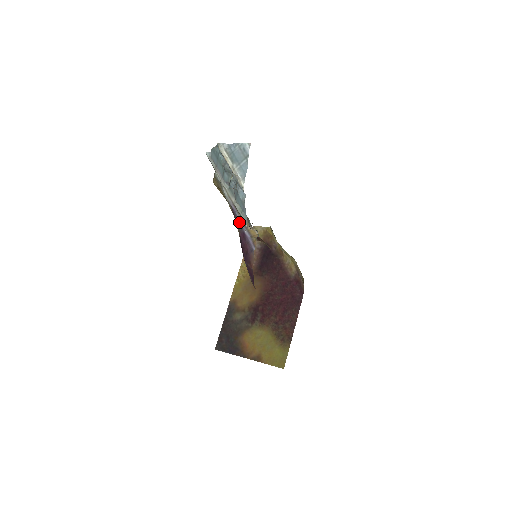
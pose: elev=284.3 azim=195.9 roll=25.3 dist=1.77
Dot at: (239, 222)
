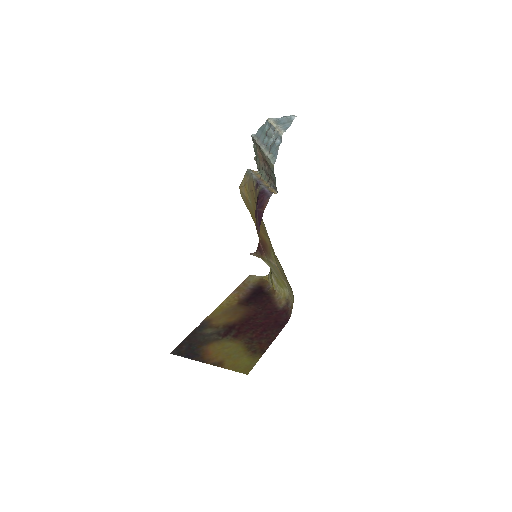
Dot at: (261, 186)
